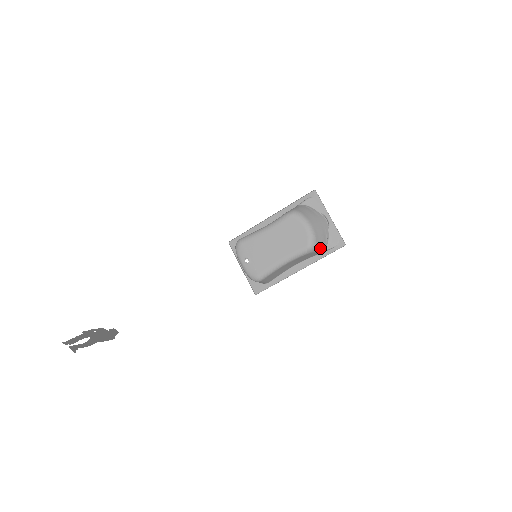
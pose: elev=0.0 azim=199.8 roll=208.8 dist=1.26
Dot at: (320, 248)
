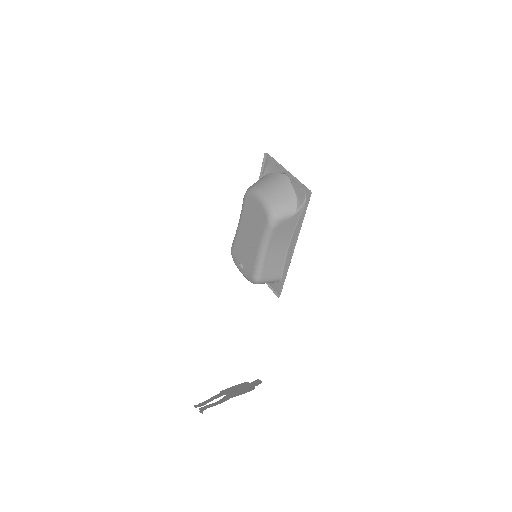
Dot at: (287, 213)
